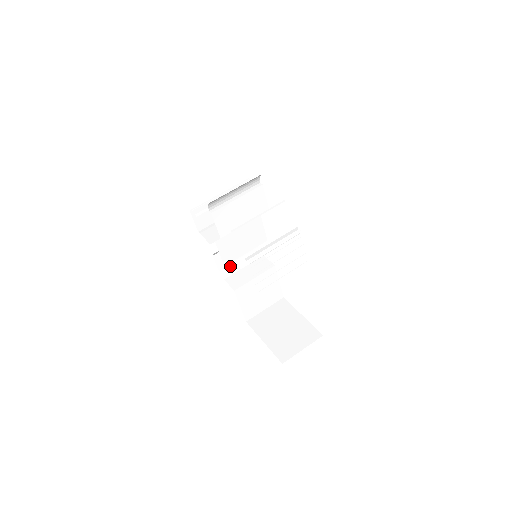
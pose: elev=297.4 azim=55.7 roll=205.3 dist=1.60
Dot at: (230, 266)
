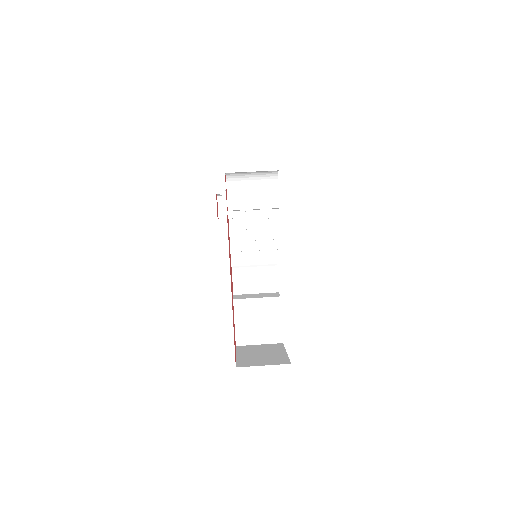
Dot at: (244, 288)
